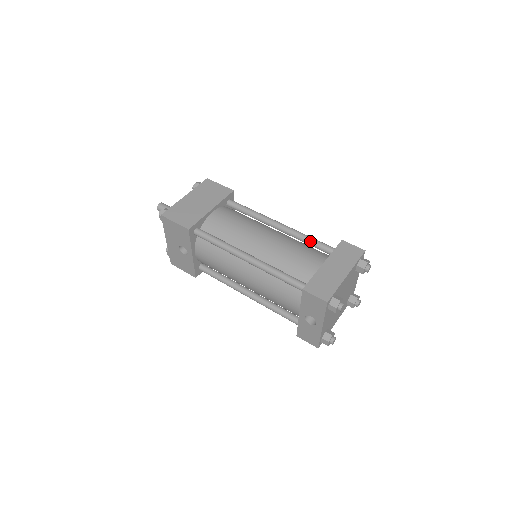
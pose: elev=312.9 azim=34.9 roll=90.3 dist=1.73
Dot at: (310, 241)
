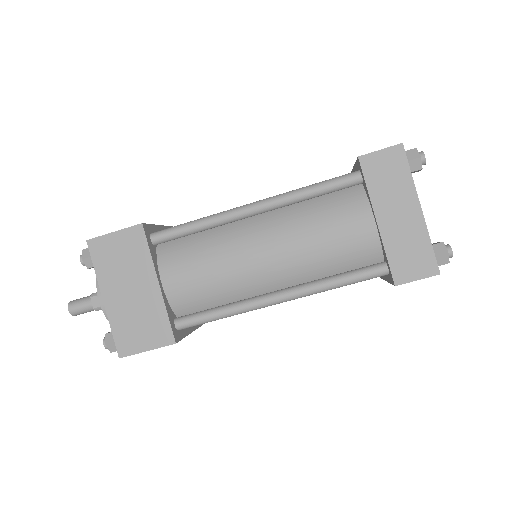
Dot at: (316, 195)
